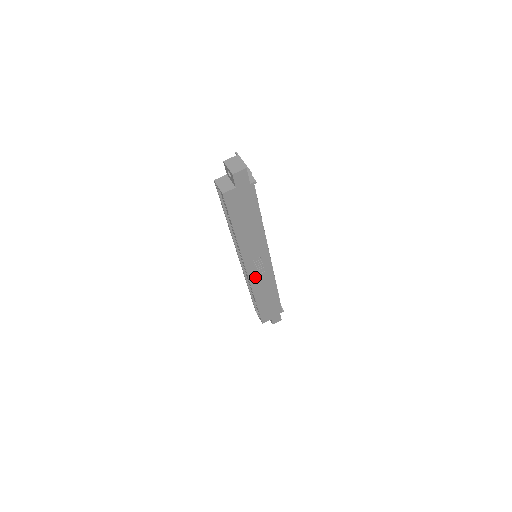
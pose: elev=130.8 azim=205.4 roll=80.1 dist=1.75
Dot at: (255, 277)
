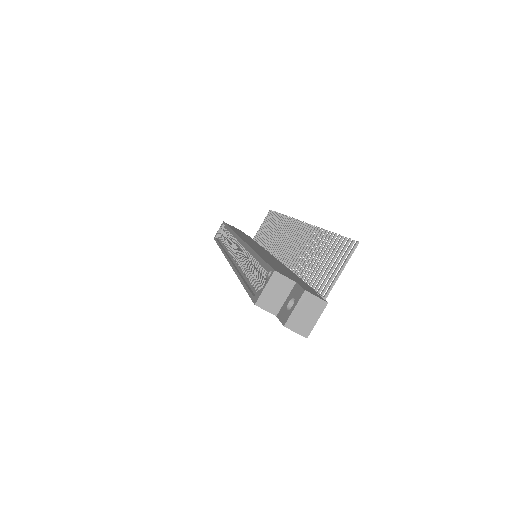
Dot at: occluded
